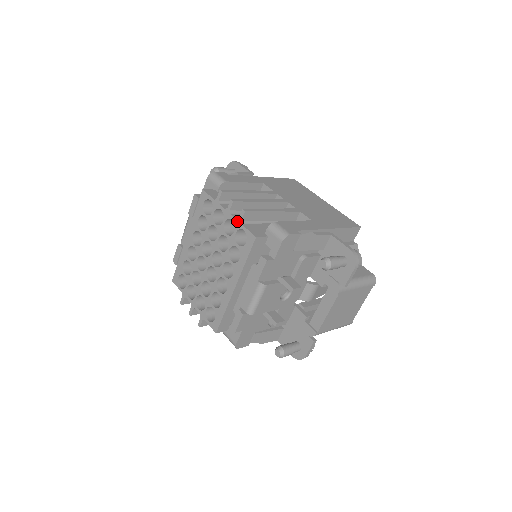
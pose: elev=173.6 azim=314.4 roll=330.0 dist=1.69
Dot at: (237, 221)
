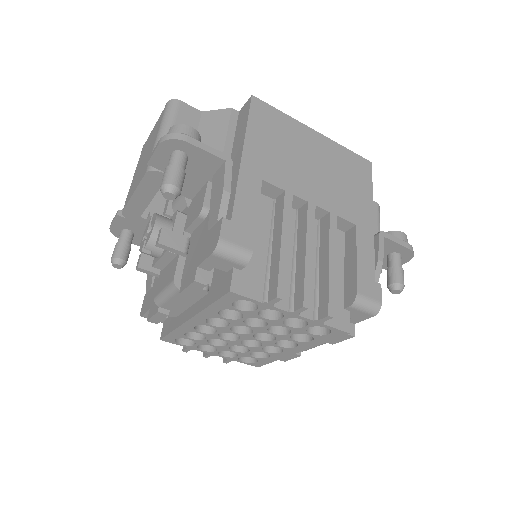
Dot at: (314, 322)
